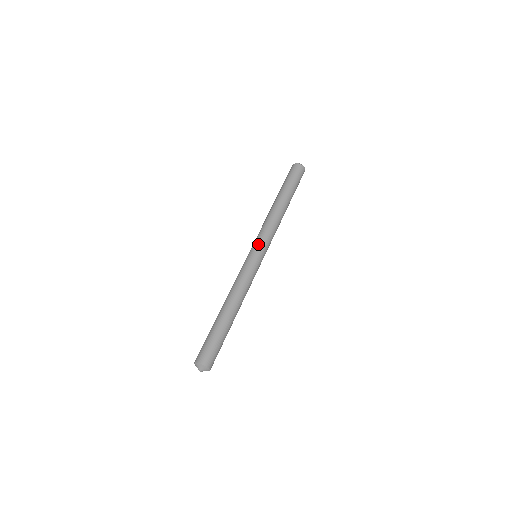
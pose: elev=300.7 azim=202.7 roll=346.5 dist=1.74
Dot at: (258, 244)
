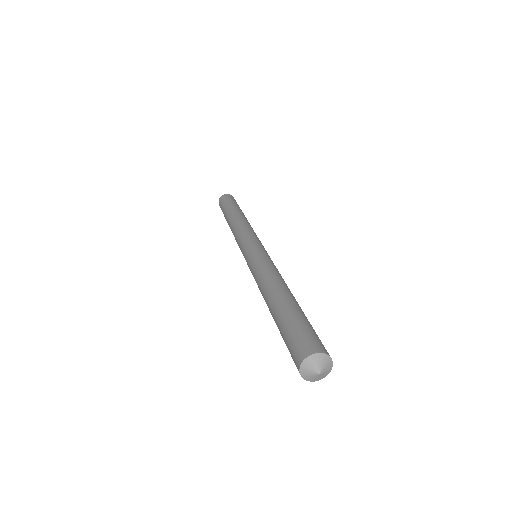
Dot at: (249, 241)
